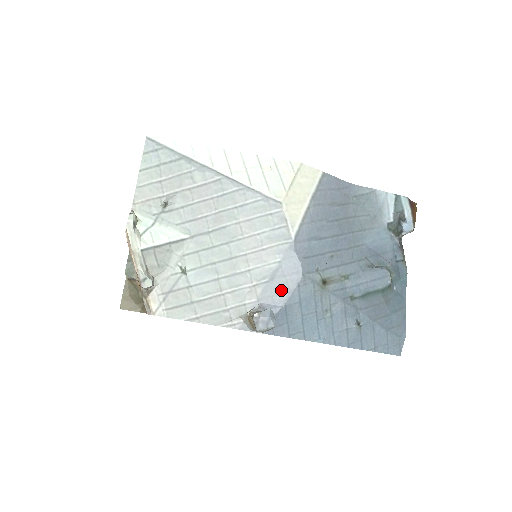
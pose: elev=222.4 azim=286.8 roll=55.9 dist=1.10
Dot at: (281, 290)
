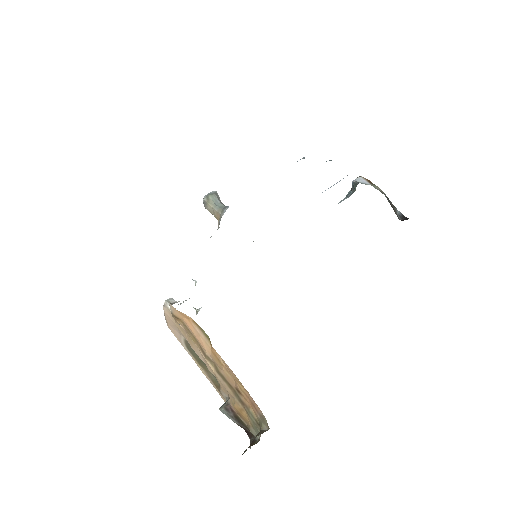
Dot at: occluded
